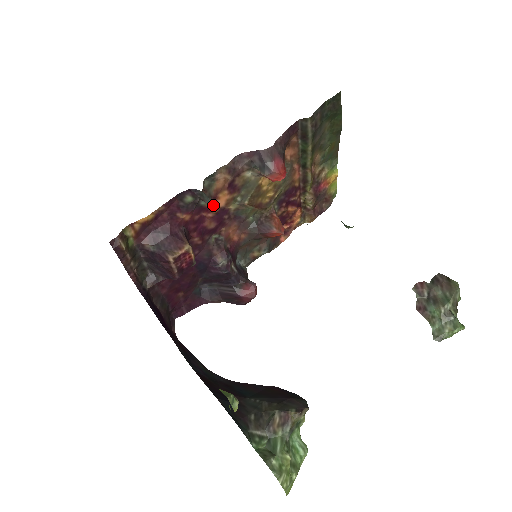
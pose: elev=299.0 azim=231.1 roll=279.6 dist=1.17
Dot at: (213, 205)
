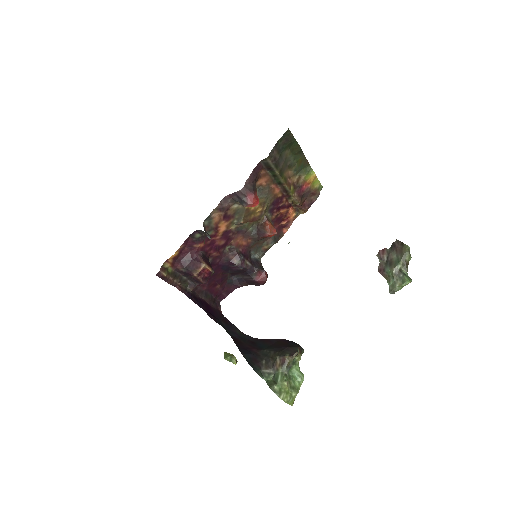
Dot at: (217, 232)
